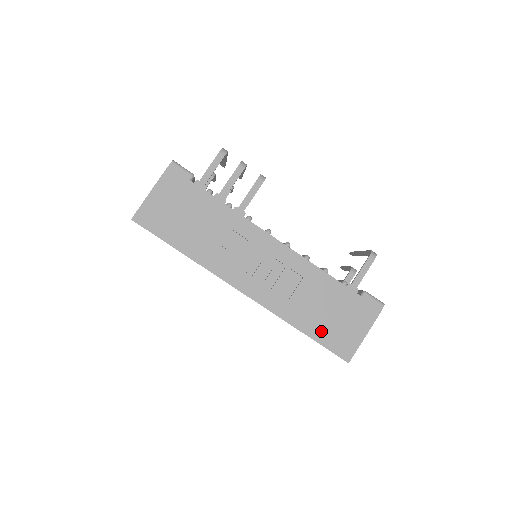
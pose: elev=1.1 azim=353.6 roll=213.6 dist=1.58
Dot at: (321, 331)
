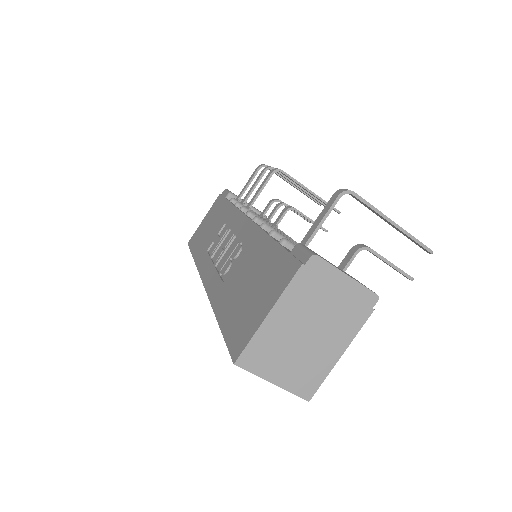
Dot at: (231, 314)
